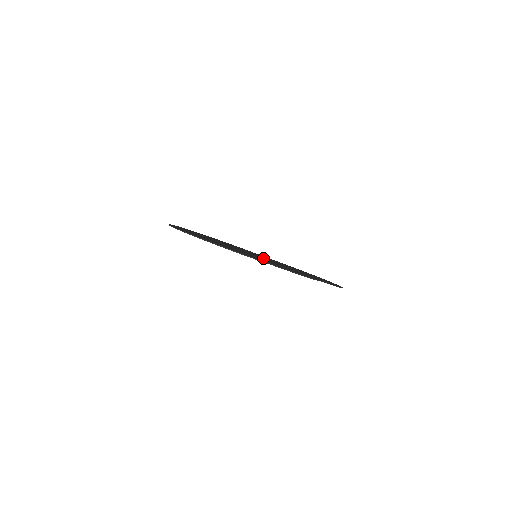
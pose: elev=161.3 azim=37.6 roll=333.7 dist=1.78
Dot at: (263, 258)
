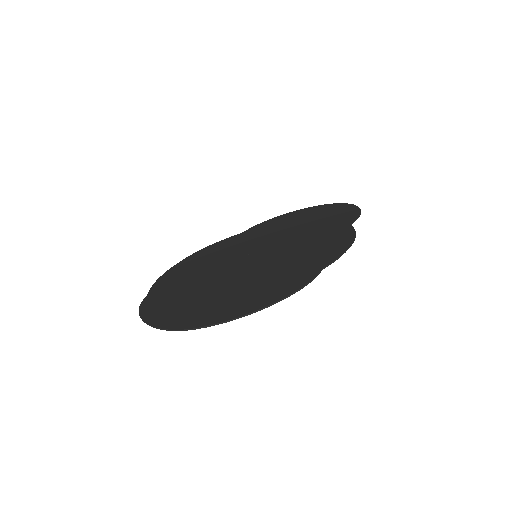
Dot at: (267, 252)
